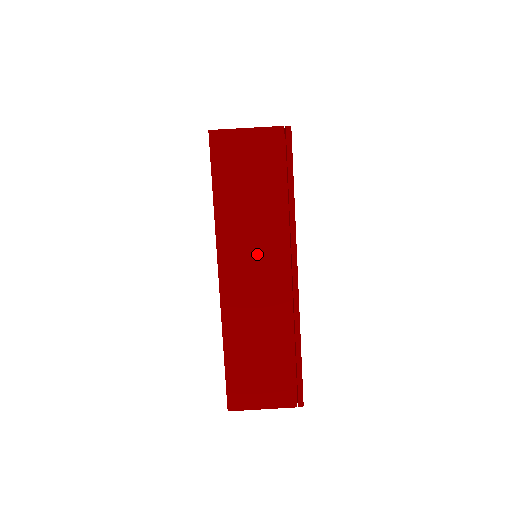
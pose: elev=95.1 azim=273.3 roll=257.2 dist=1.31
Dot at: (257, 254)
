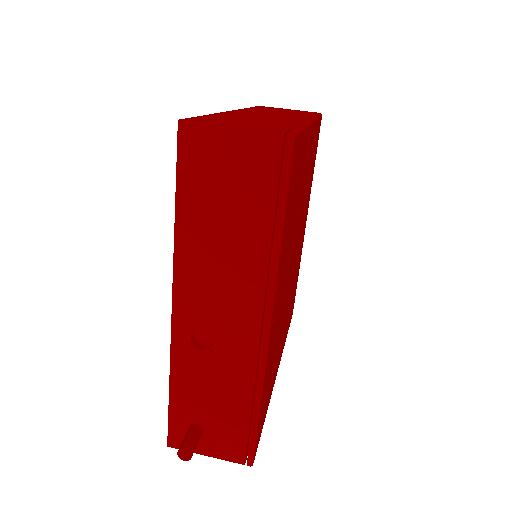
Dot at: (275, 114)
